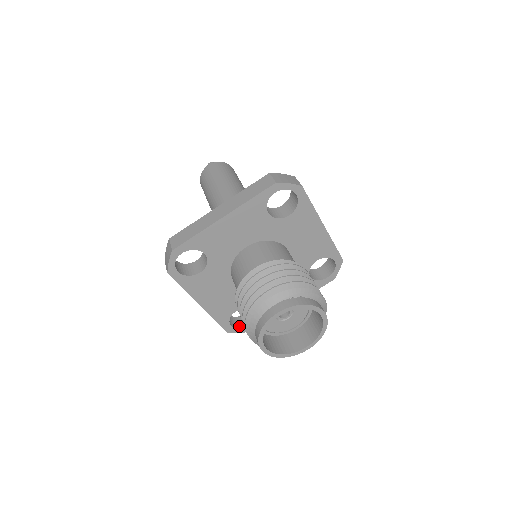
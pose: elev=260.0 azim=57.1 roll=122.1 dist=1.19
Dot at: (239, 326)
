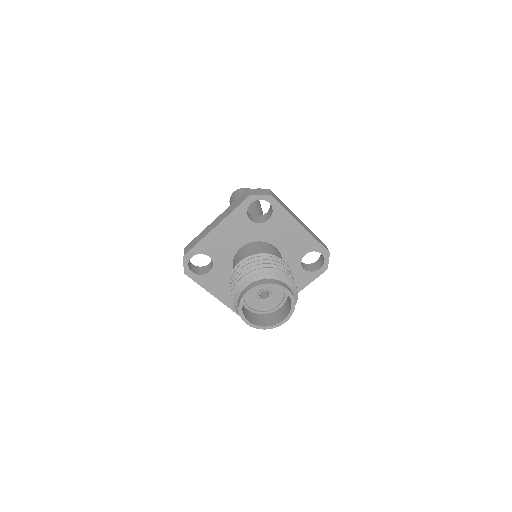
Dot at: occluded
